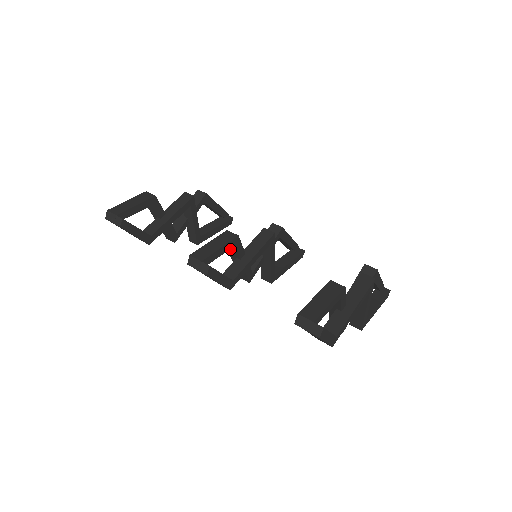
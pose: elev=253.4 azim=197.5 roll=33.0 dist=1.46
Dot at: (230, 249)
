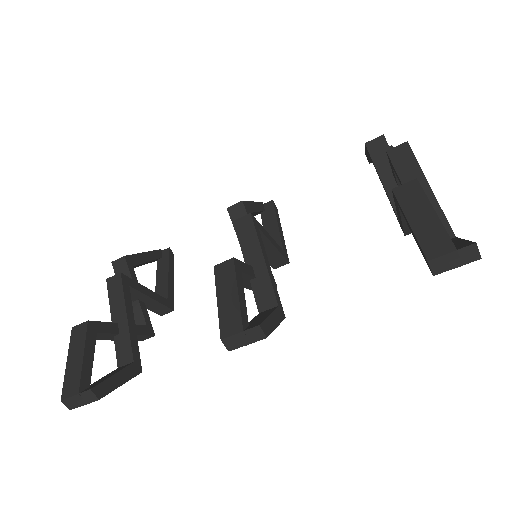
Dot at: occluded
